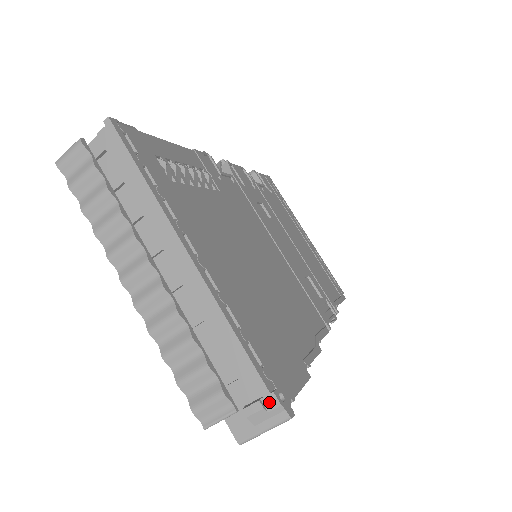
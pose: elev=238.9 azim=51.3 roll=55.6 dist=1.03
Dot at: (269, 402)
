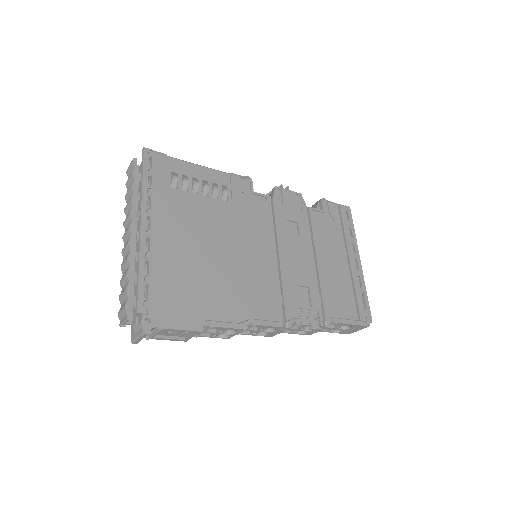
Dot at: (140, 320)
